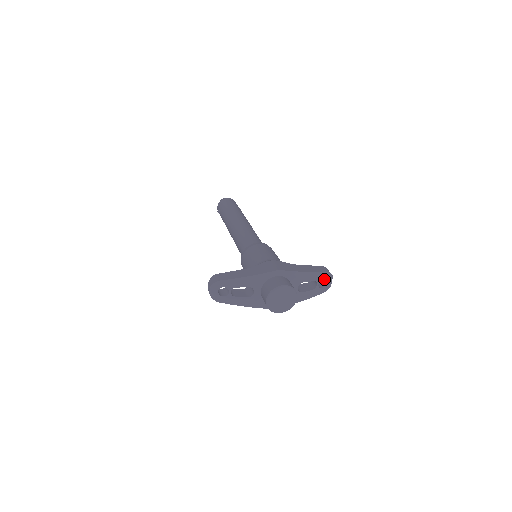
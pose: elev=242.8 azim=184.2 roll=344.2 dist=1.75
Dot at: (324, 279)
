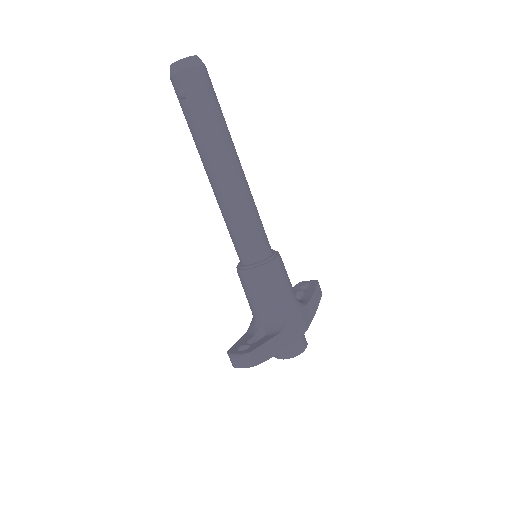
Dot at: occluded
